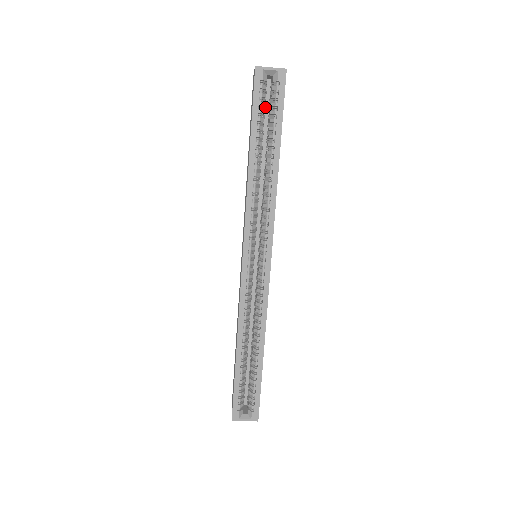
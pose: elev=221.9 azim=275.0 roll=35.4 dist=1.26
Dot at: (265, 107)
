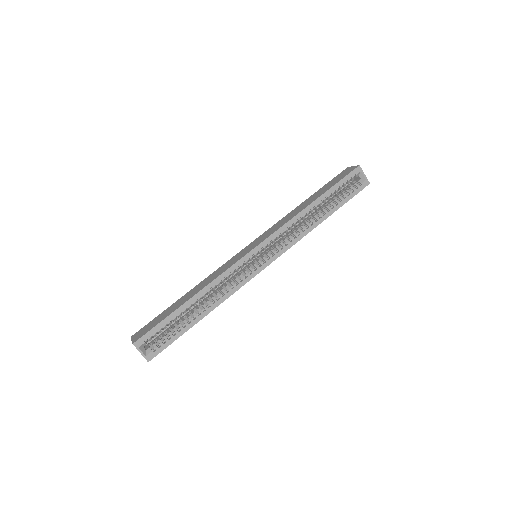
Dot at: occluded
